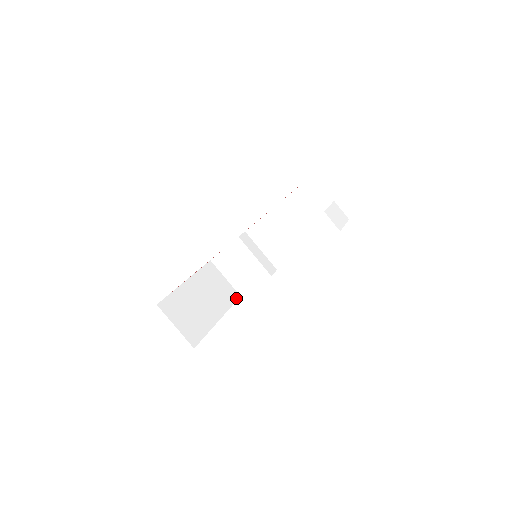
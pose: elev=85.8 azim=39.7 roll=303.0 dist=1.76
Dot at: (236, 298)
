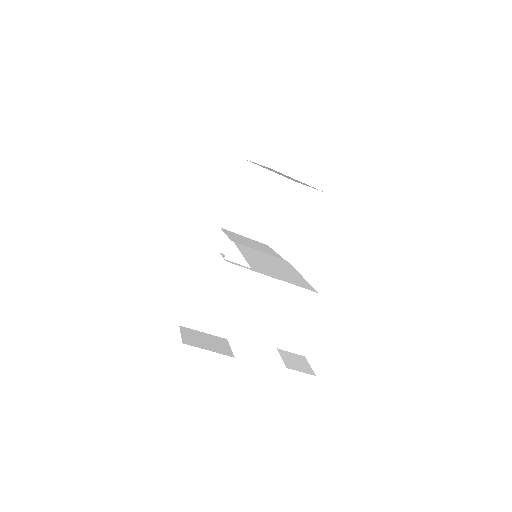
Dot at: occluded
